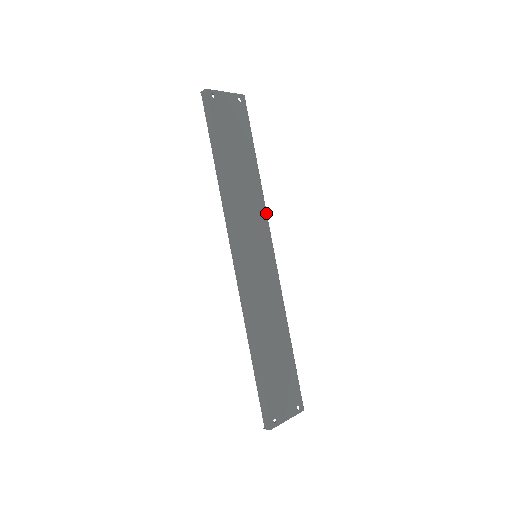
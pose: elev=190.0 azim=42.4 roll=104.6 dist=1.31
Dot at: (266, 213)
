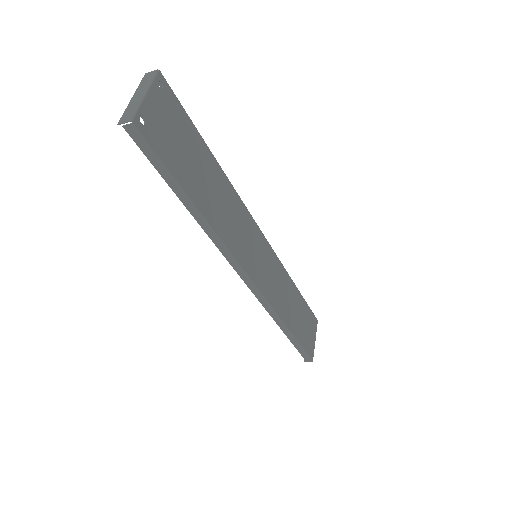
Dot at: (242, 203)
